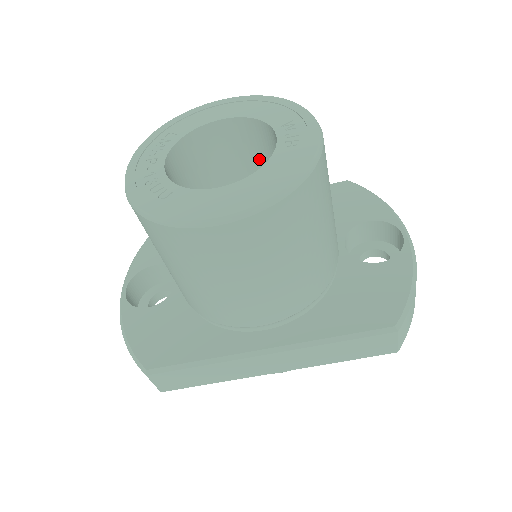
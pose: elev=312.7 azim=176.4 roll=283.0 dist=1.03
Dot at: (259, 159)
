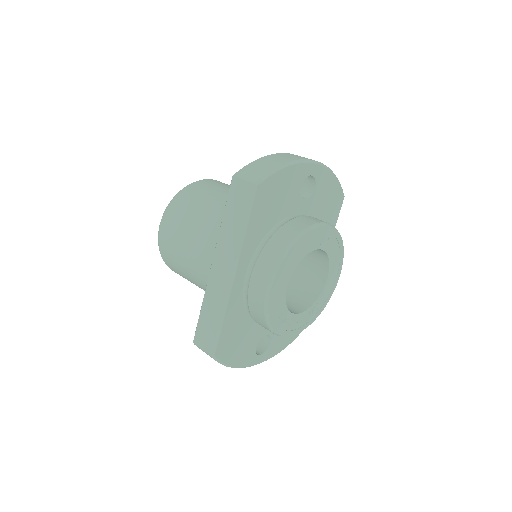
Dot at: occluded
